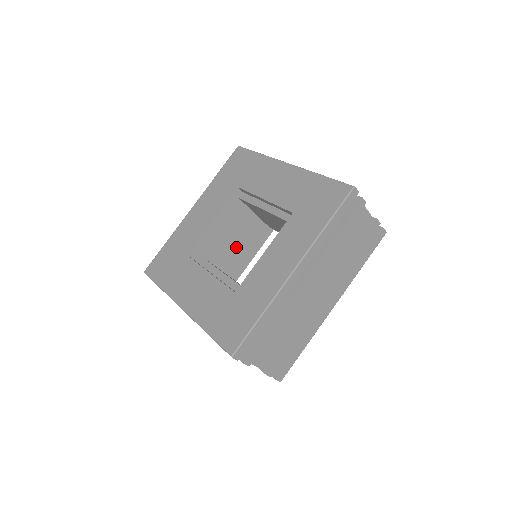
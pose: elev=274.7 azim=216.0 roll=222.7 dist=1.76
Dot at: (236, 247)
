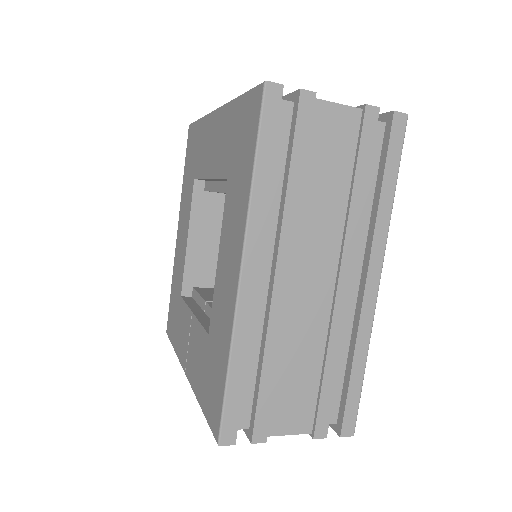
Dot at: occluded
